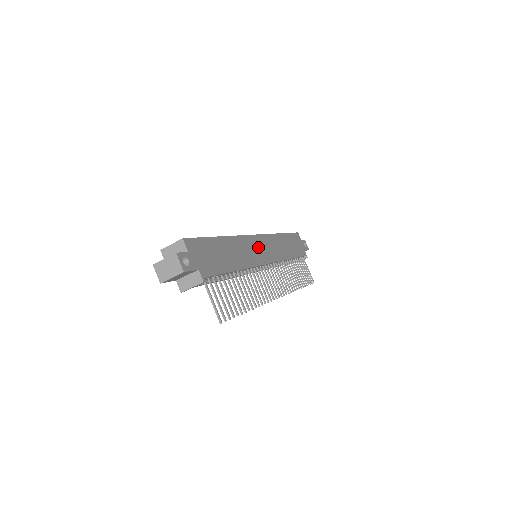
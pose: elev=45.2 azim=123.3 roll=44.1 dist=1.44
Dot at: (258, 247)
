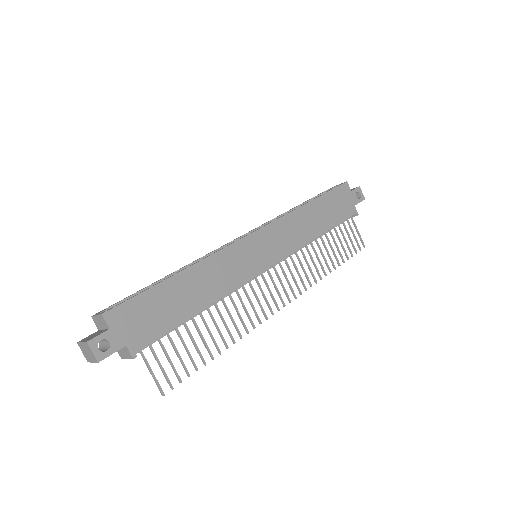
Dot at: (252, 251)
